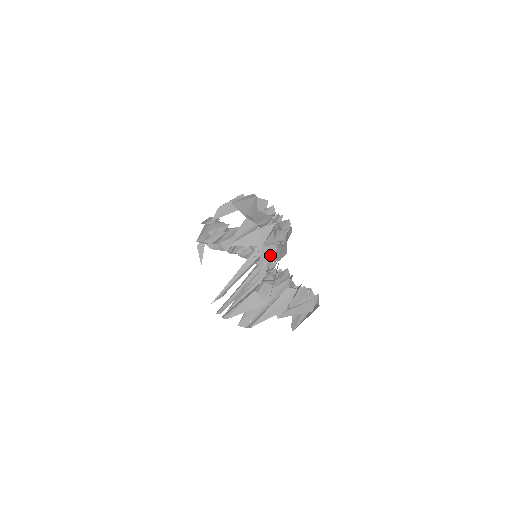
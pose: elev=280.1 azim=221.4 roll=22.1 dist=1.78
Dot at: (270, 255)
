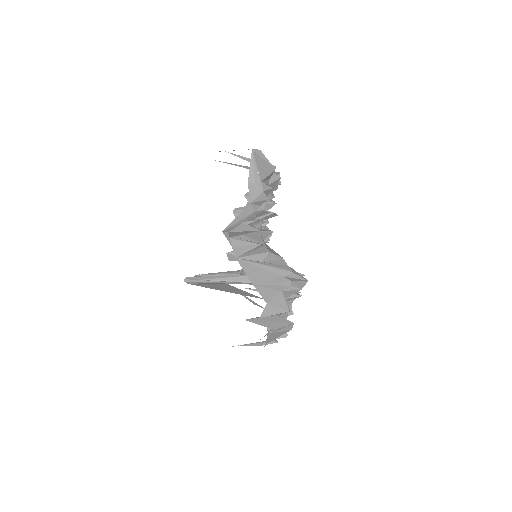
Dot at: occluded
